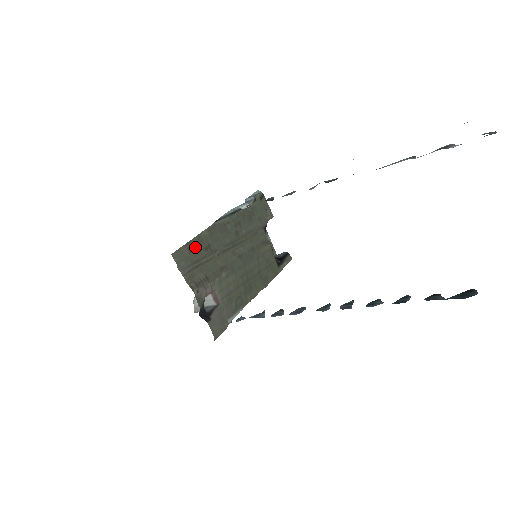
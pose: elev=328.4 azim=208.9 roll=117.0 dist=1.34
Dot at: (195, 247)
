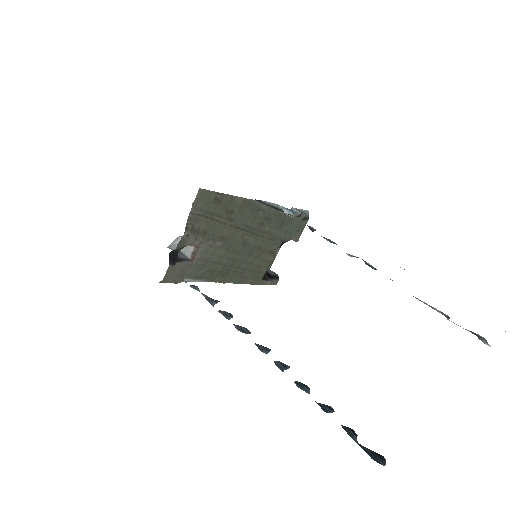
Dot at: (221, 202)
